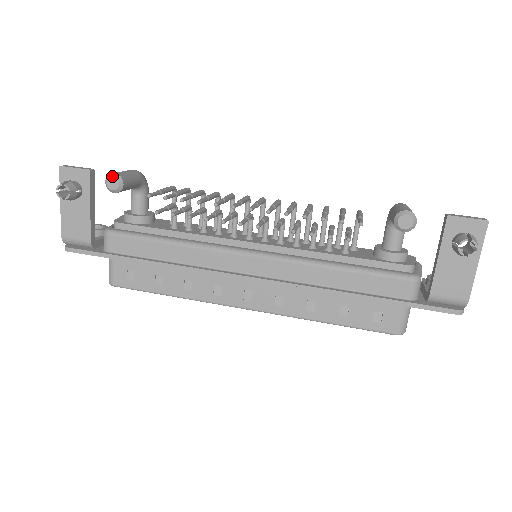
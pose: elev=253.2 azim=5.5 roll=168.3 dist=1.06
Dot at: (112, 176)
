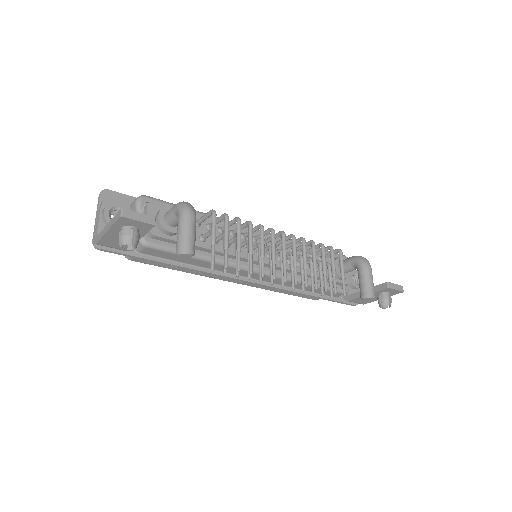
Dot at: (188, 254)
